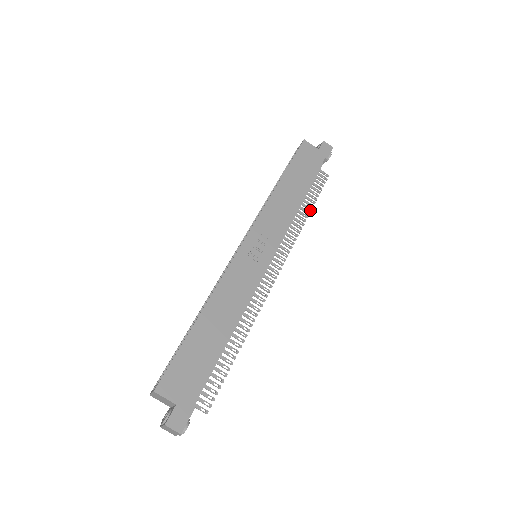
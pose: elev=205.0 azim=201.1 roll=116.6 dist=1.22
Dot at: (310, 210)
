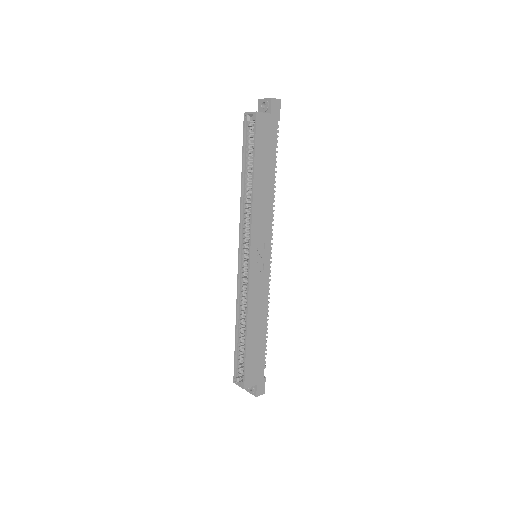
Dot at: occluded
